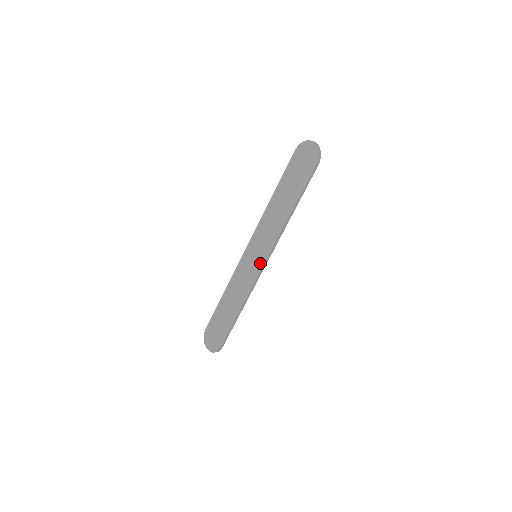
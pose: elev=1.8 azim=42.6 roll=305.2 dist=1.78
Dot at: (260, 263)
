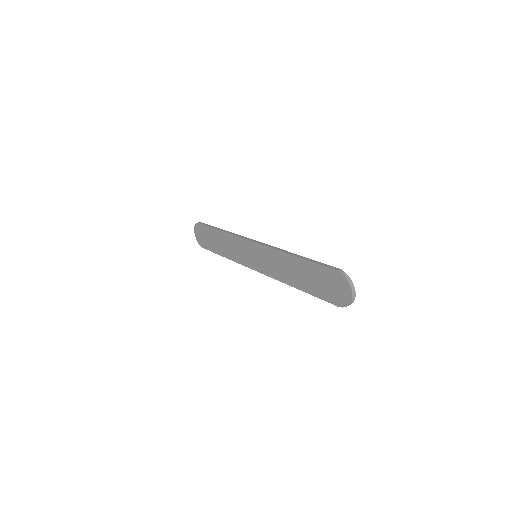
Dot at: (254, 266)
